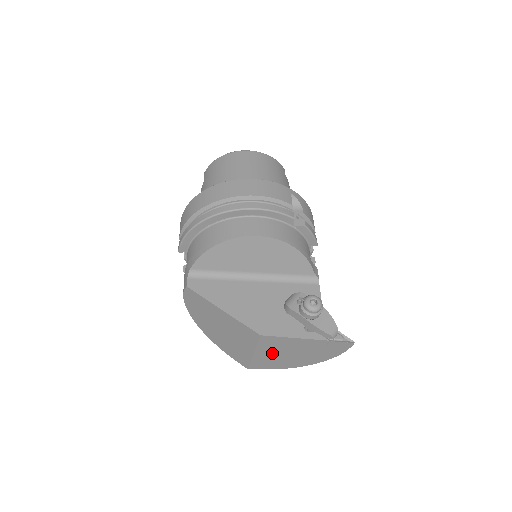
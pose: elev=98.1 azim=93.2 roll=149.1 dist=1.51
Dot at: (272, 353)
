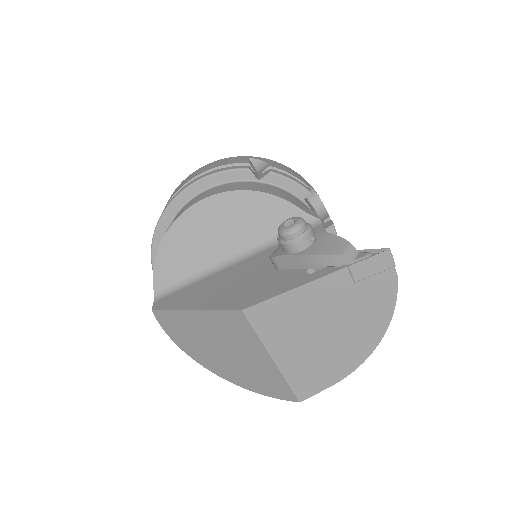
Dot at: (296, 345)
